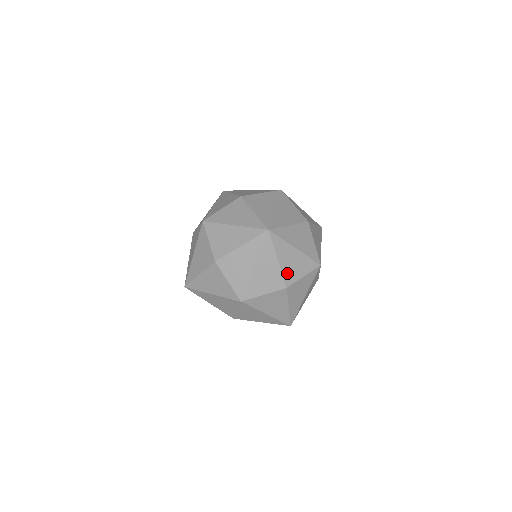
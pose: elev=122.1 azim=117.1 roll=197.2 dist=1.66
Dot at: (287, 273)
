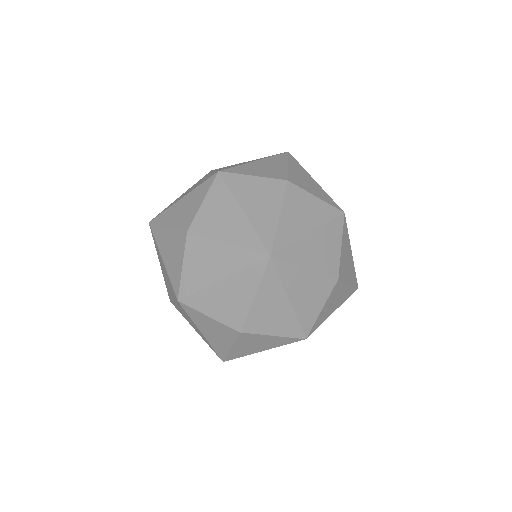
Dot at: (254, 318)
